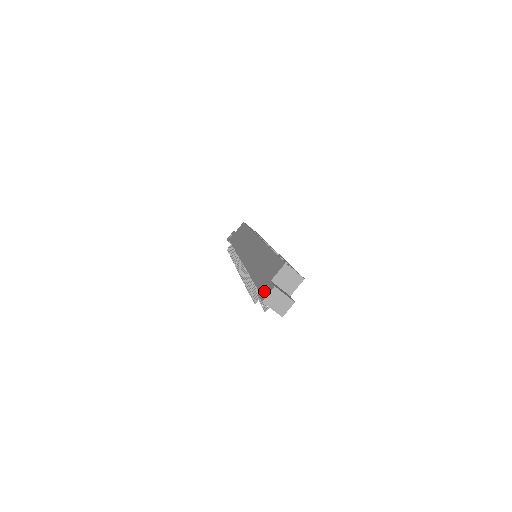
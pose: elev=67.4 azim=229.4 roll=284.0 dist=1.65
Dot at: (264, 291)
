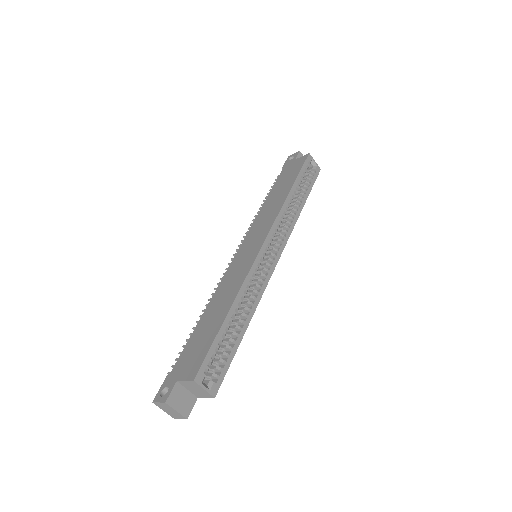
Dot at: (165, 387)
